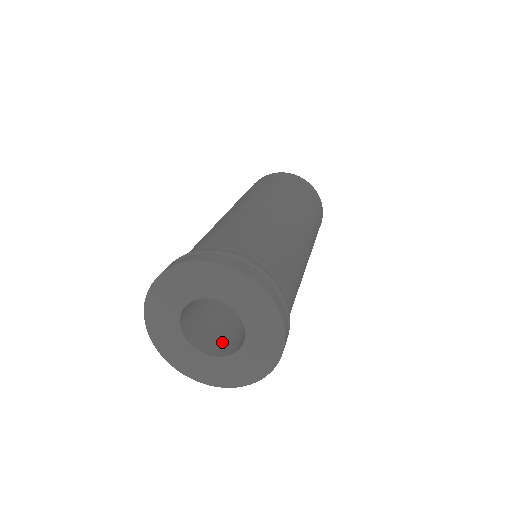
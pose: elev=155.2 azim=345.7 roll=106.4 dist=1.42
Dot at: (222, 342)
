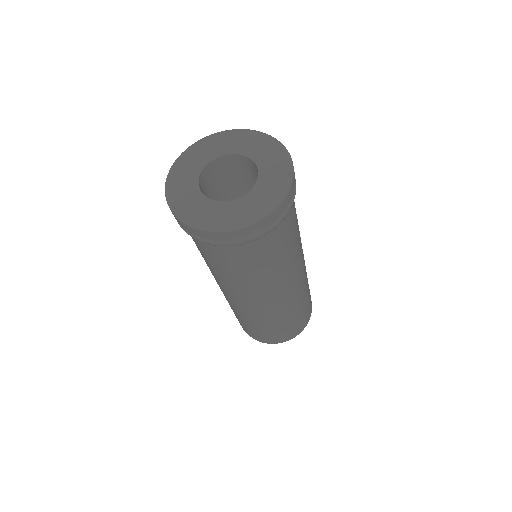
Dot at: occluded
